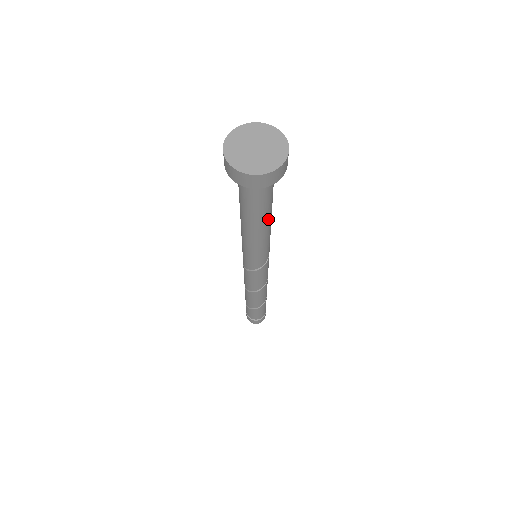
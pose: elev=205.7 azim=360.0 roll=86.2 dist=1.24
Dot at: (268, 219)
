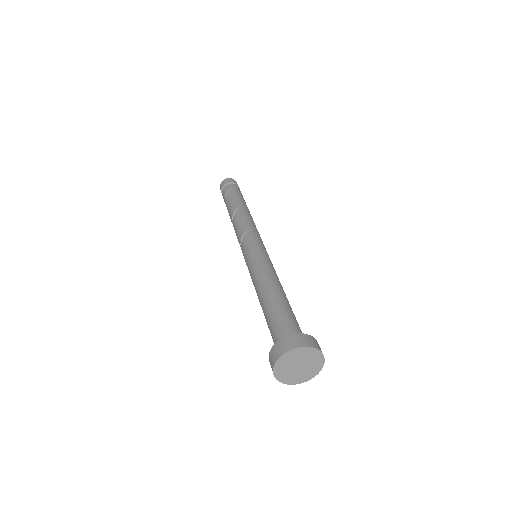
Dot at: occluded
